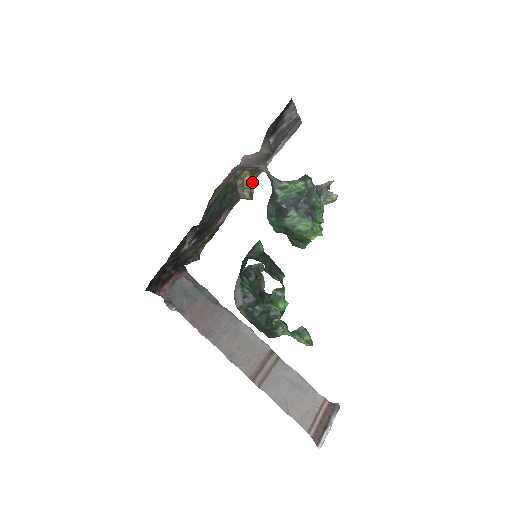
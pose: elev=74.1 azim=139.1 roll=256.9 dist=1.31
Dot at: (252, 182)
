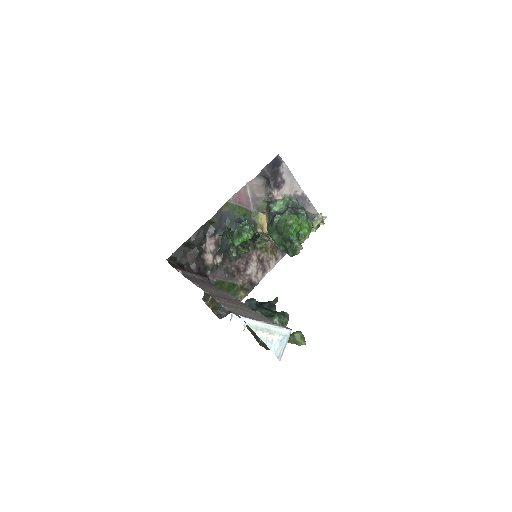
Dot at: (283, 256)
